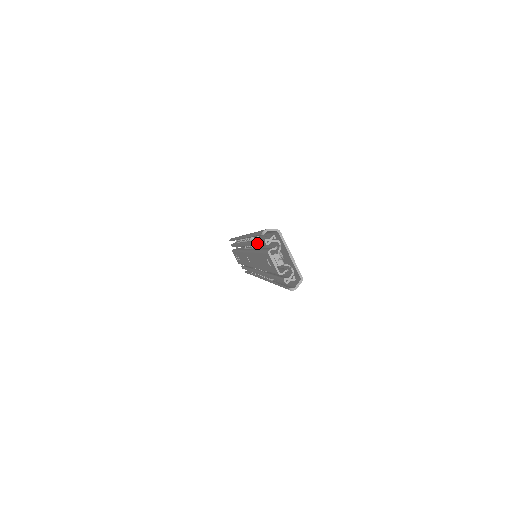
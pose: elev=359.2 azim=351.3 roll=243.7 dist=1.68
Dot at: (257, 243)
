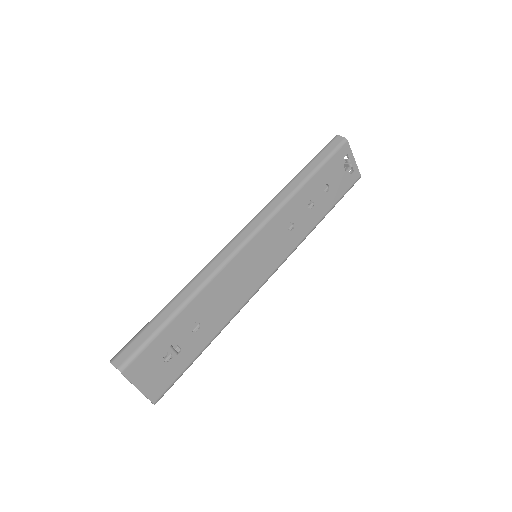
Dot at: occluded
